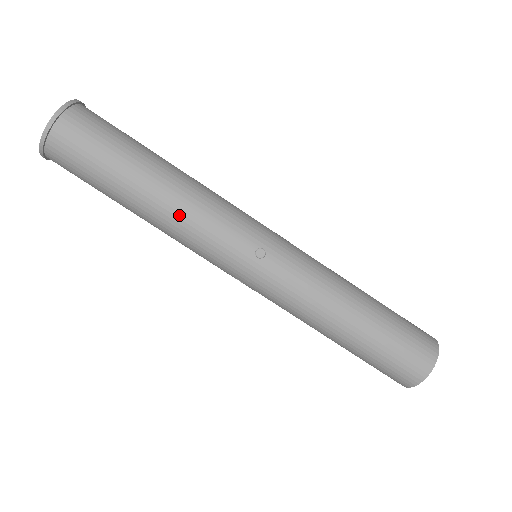
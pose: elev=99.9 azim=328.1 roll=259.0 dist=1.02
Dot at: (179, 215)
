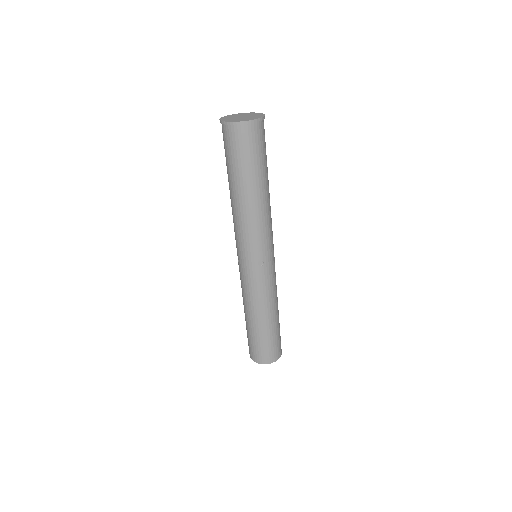
Dot at: (248, 216)
